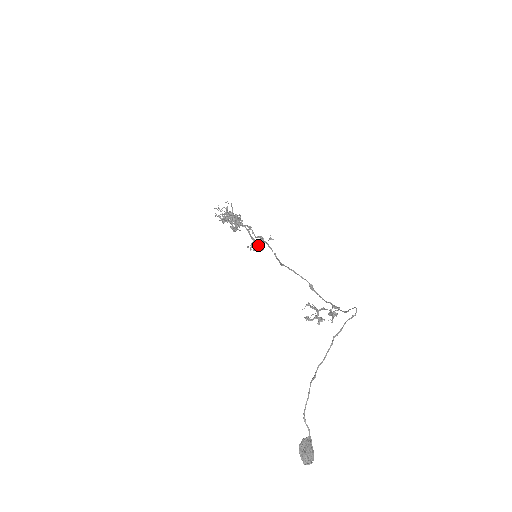
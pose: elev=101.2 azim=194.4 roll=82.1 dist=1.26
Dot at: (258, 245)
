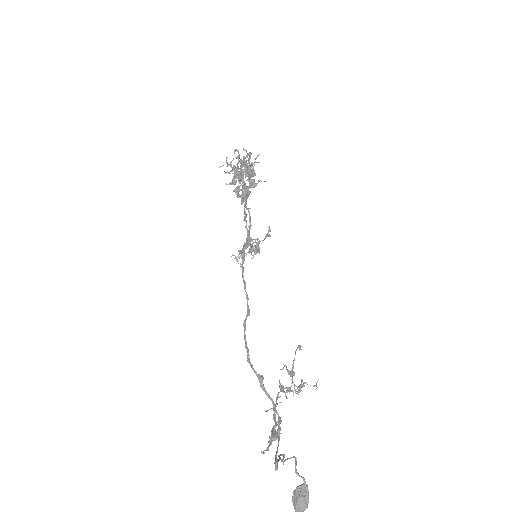
Dot at: (249, 251)
